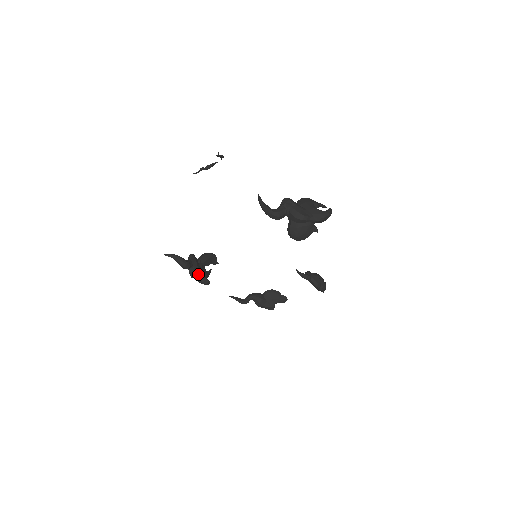
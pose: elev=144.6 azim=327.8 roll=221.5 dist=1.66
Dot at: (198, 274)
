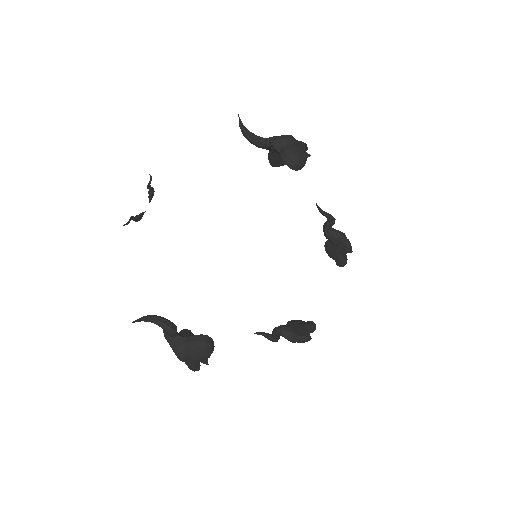
Dot at: (192, 336)
